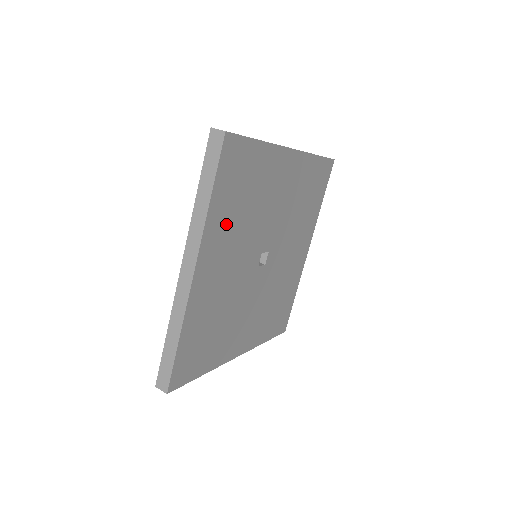
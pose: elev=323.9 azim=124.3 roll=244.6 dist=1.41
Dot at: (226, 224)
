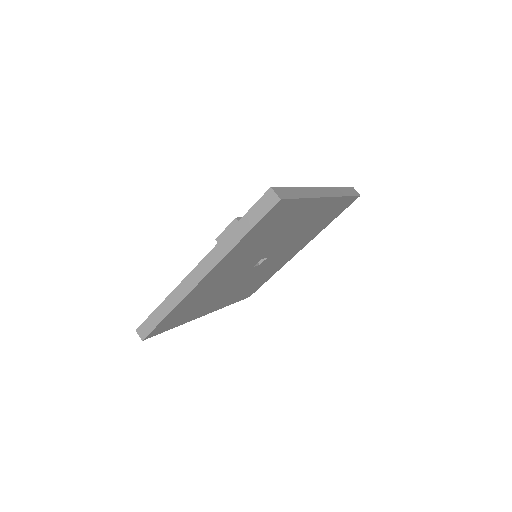
Dot at: (245, 249)
